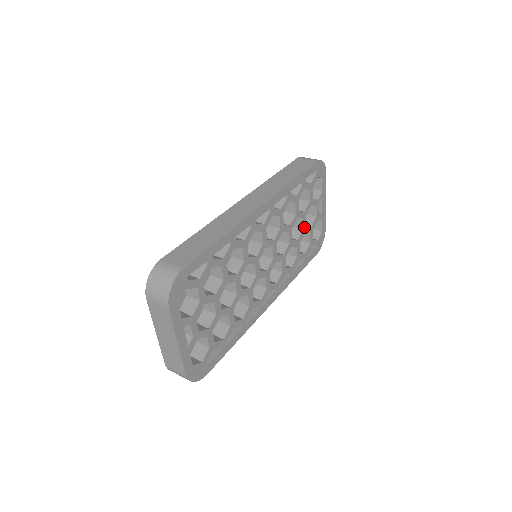
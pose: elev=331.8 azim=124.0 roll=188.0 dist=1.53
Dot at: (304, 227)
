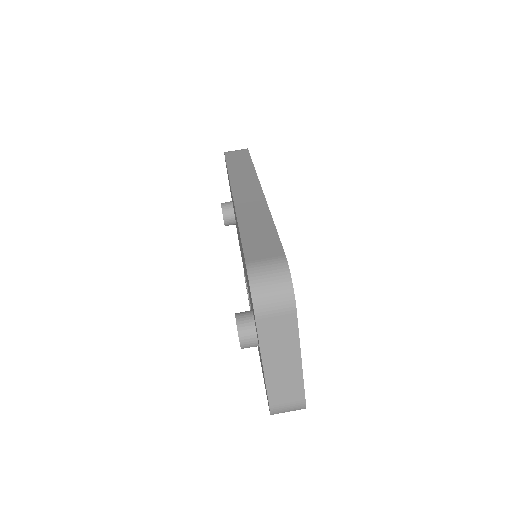
Dot at: occluded
